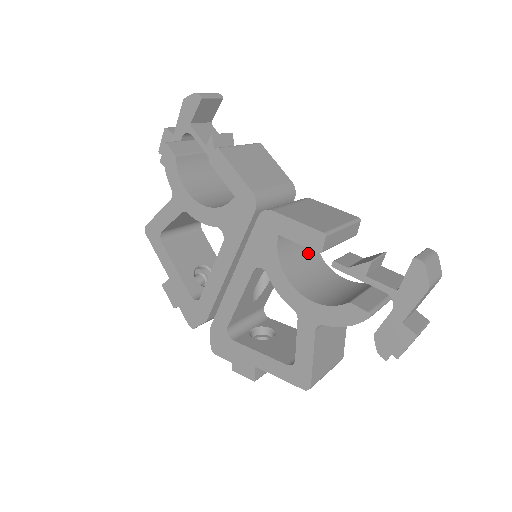
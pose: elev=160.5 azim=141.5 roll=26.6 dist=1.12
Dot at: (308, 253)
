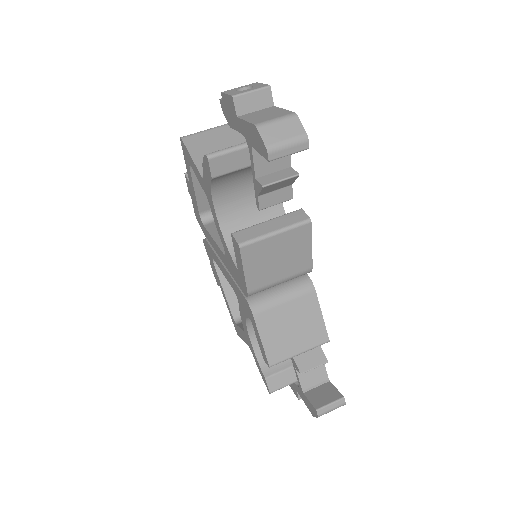
Dot at: occluded
